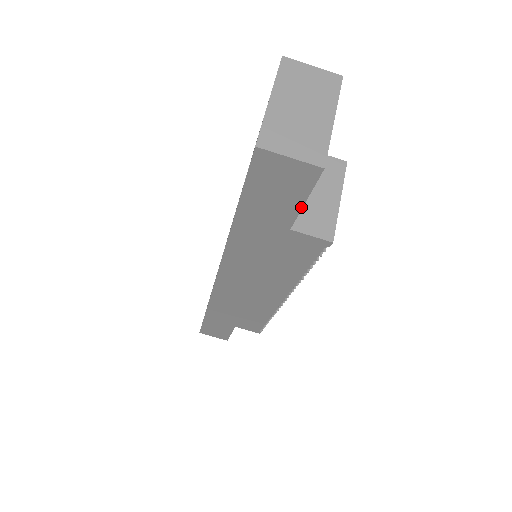
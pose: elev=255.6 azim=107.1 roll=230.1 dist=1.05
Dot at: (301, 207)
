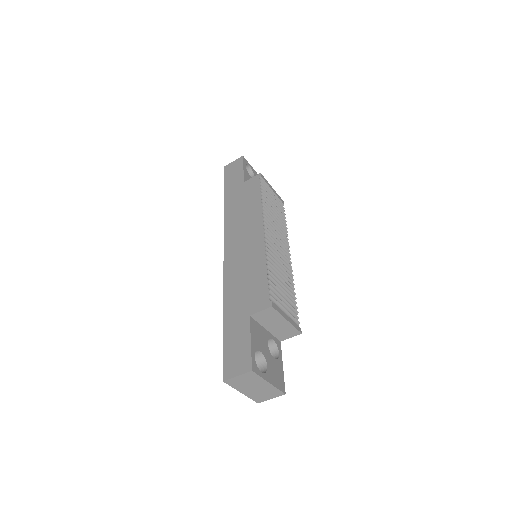
Dot at: (282, 363)
